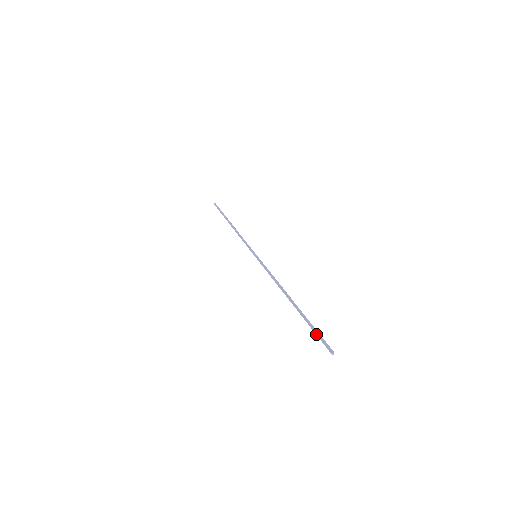
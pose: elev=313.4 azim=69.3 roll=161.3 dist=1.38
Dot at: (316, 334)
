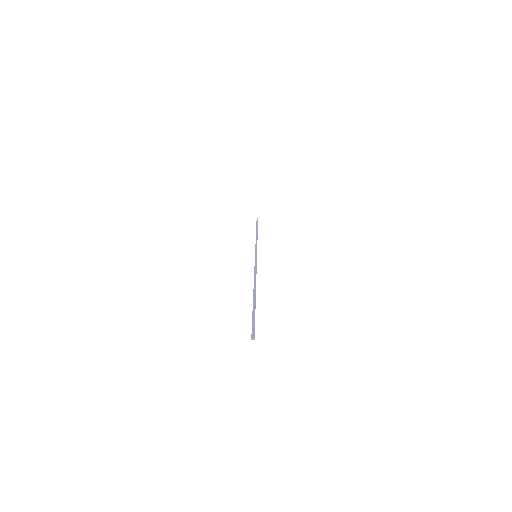
Dot at: (252, 320)
